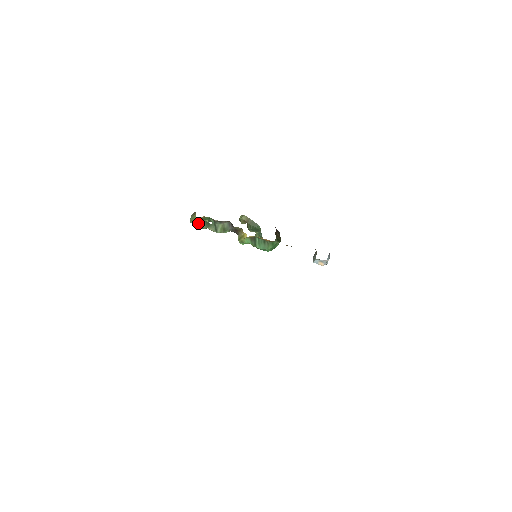
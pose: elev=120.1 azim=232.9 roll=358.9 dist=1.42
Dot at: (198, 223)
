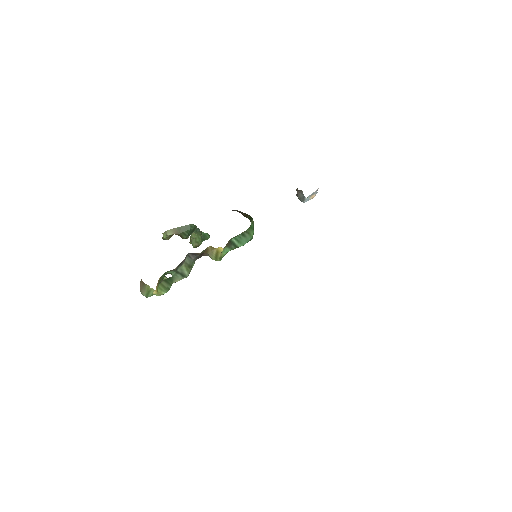
Dot at: (159, 290)
